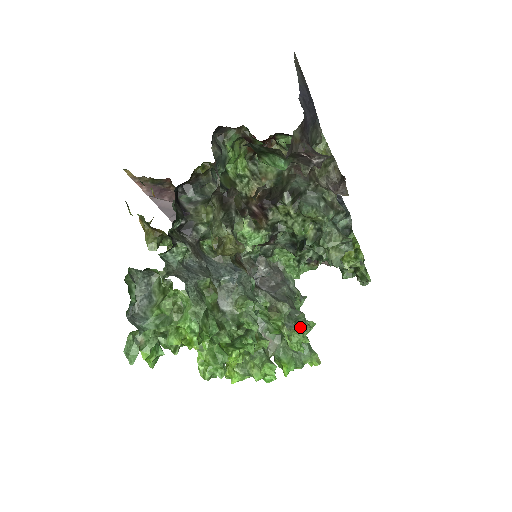
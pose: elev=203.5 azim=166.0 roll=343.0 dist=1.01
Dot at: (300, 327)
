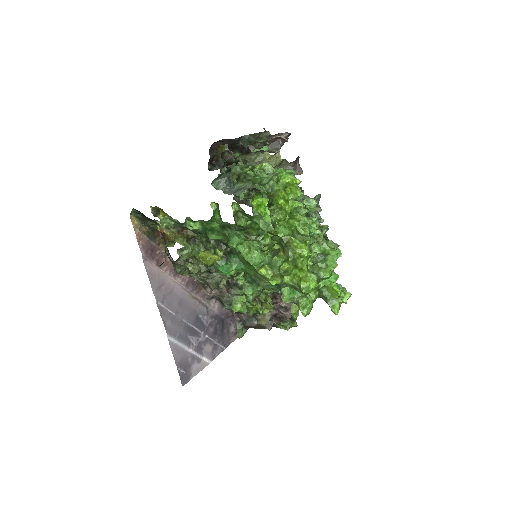
Dot at: occluded
